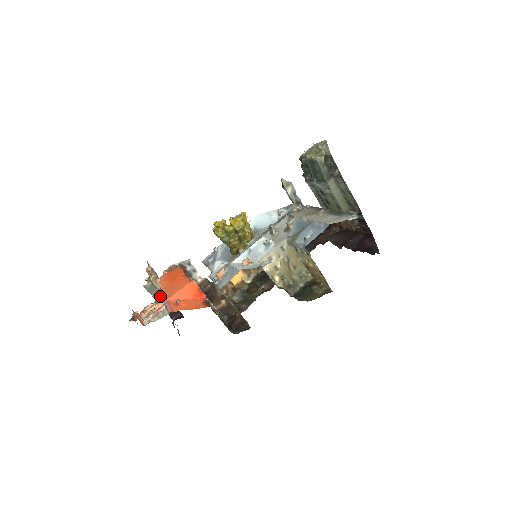
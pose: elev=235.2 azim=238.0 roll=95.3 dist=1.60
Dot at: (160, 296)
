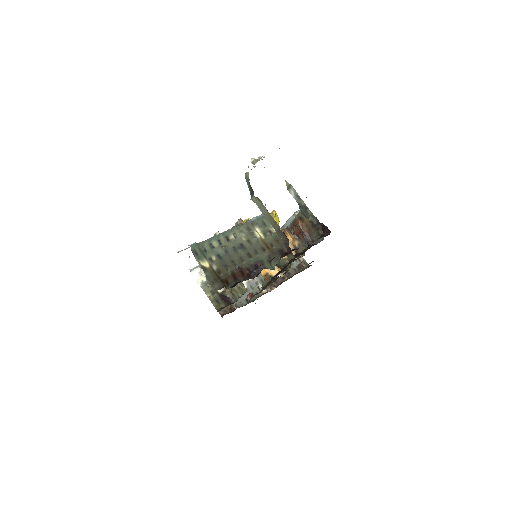
Dot at: occluded
